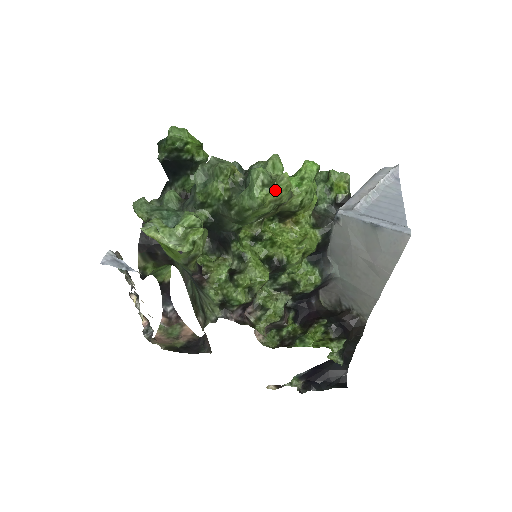
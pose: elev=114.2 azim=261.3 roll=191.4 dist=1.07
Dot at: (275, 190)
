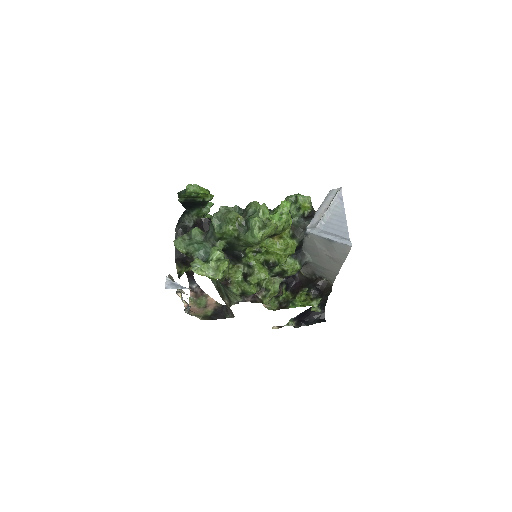
Dot at: (267, 231)
